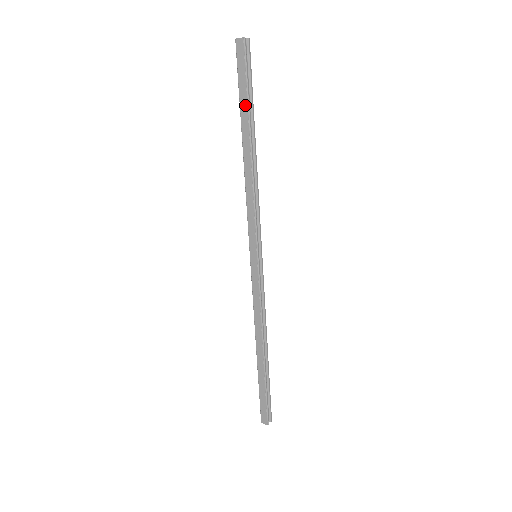
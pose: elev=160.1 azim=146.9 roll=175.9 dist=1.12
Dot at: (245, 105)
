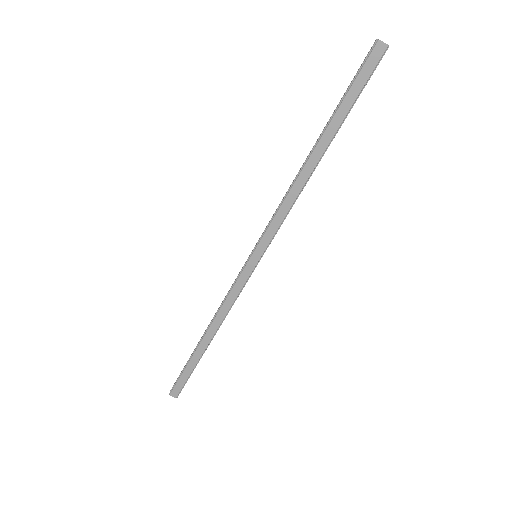
Dot at: (343, 114)
